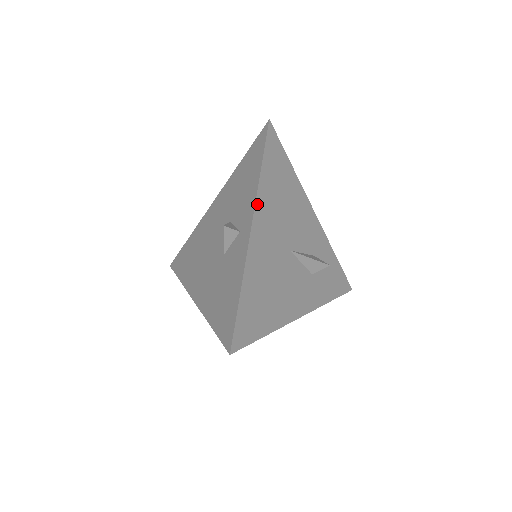
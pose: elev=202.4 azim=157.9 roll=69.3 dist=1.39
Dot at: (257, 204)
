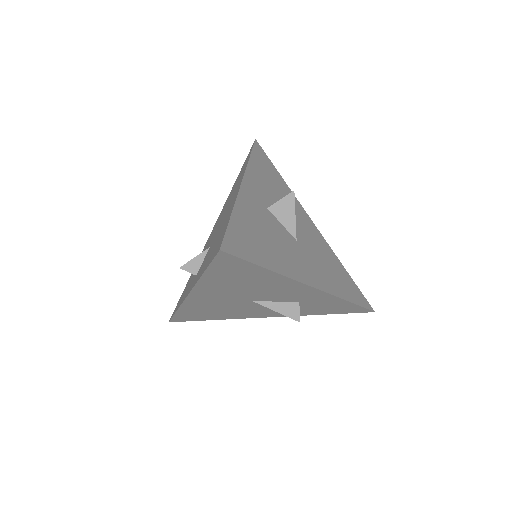
Dot at: (196, 288)
